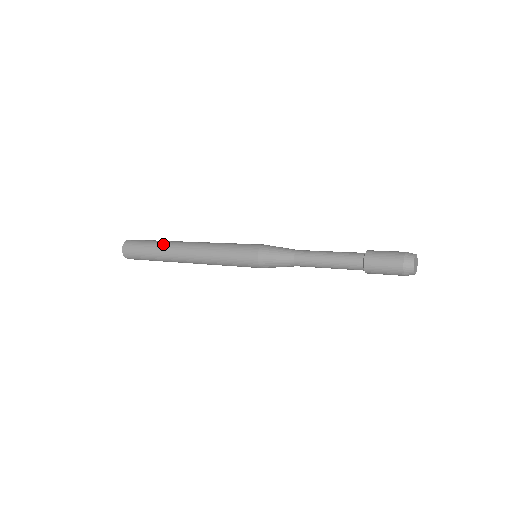
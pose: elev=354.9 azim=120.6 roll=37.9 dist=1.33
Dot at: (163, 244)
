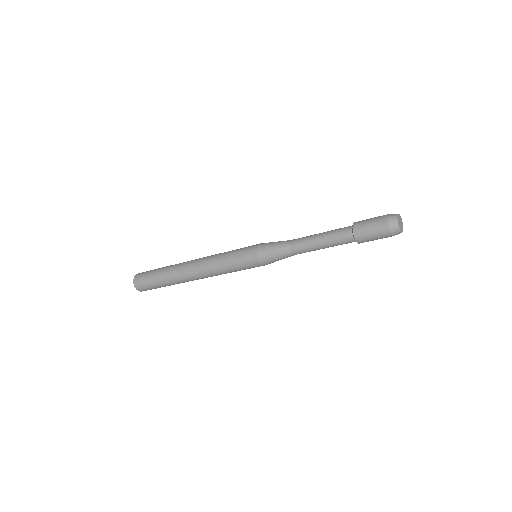
Dot at: occluded
